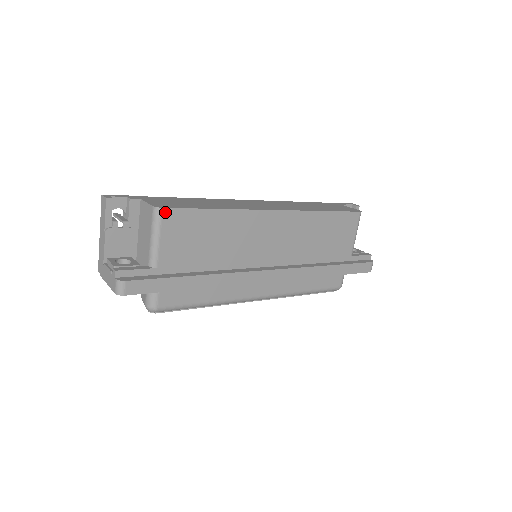
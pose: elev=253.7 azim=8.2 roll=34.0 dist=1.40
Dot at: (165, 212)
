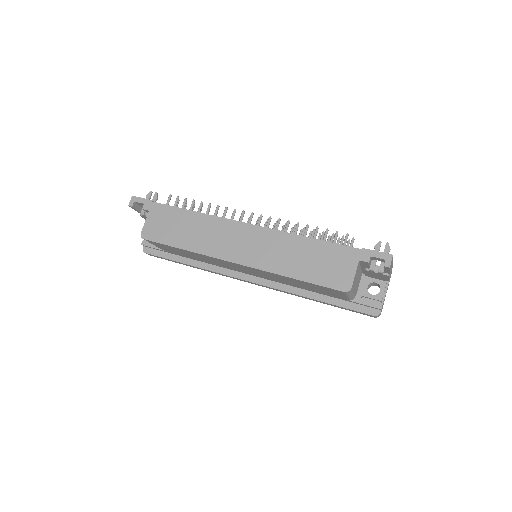
Dot at: (147, 240)
